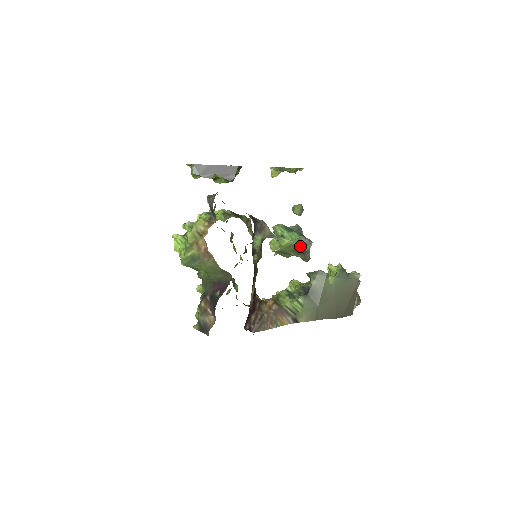
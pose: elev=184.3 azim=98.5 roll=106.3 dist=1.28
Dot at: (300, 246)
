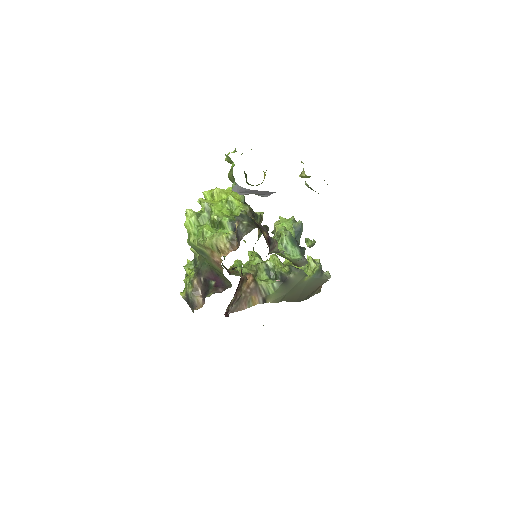
Dot at: (297, 263)
